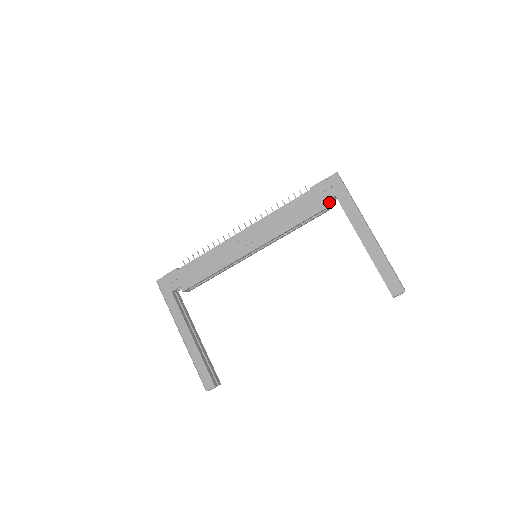
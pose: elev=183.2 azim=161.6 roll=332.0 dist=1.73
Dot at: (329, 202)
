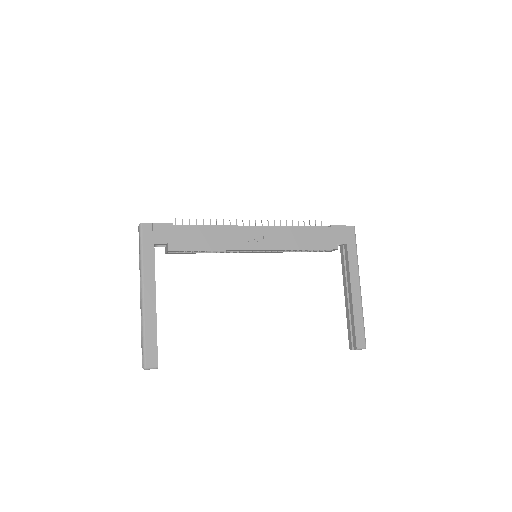
Dot at: occluded
